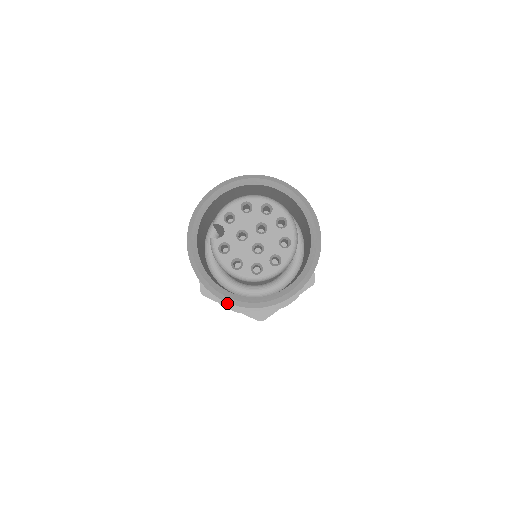
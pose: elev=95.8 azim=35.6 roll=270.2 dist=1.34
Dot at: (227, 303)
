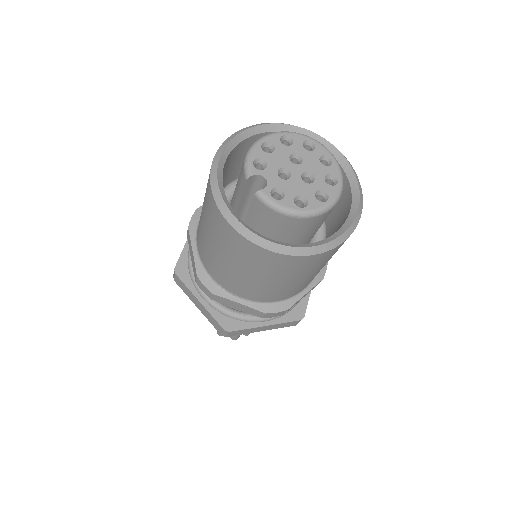
Dot at: (271, 307)
